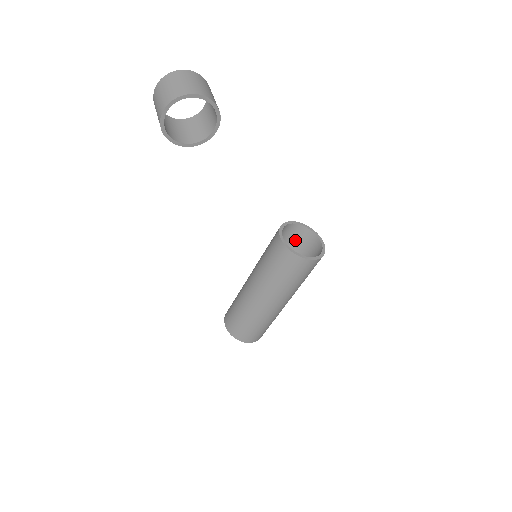
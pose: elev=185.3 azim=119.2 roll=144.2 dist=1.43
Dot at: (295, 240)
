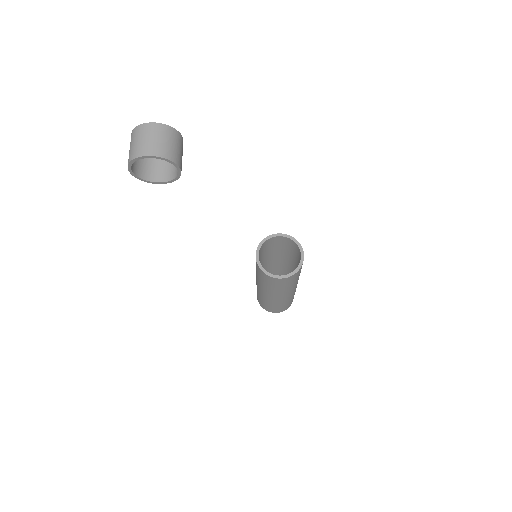
Dot at: (288, 246)
